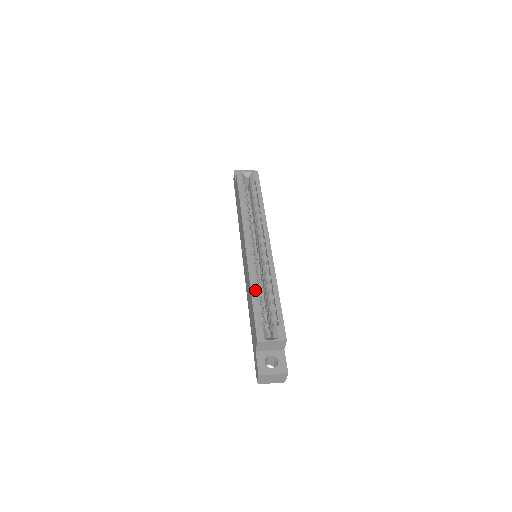
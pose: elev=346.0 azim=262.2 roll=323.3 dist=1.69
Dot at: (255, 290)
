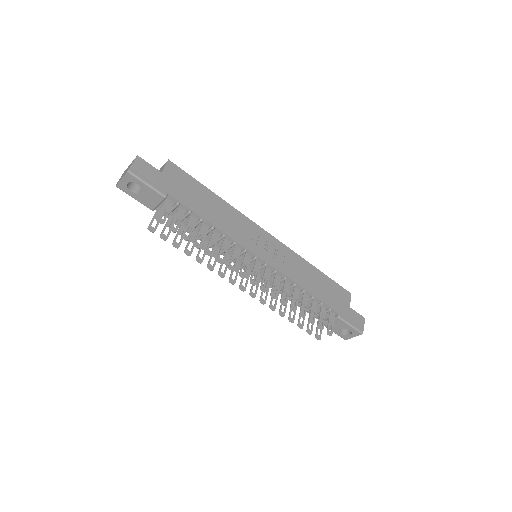
Dot at: occluded
